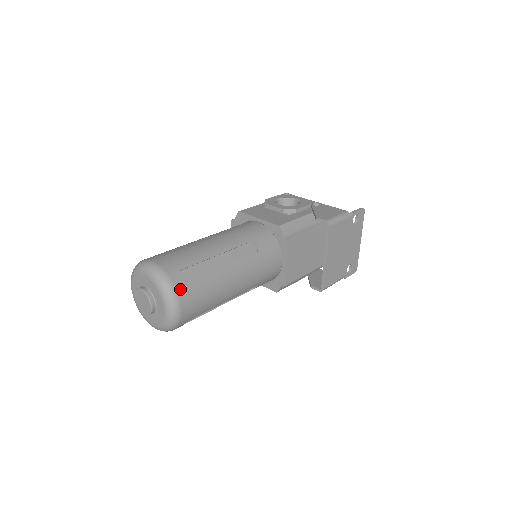
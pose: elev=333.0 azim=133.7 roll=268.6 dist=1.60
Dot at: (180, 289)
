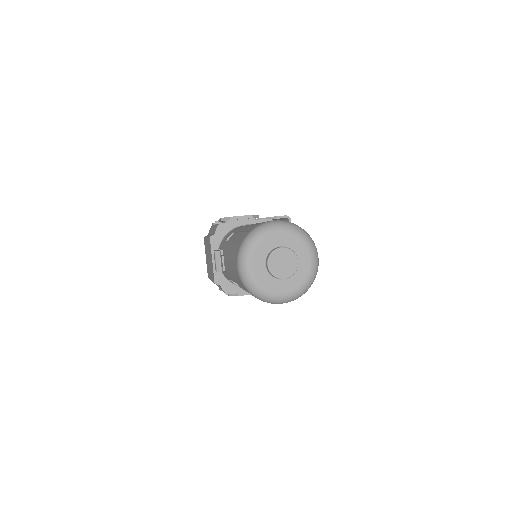
Dot at: occluded
